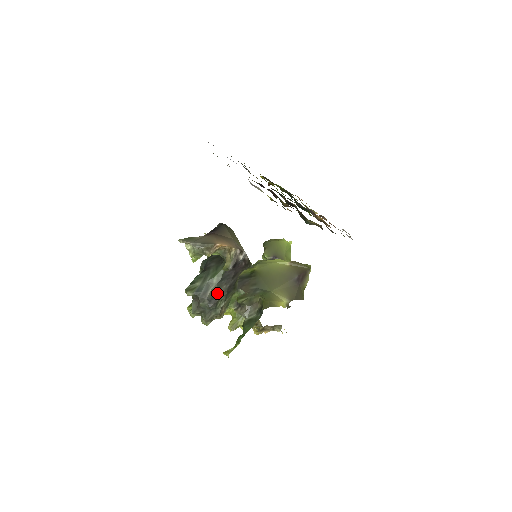
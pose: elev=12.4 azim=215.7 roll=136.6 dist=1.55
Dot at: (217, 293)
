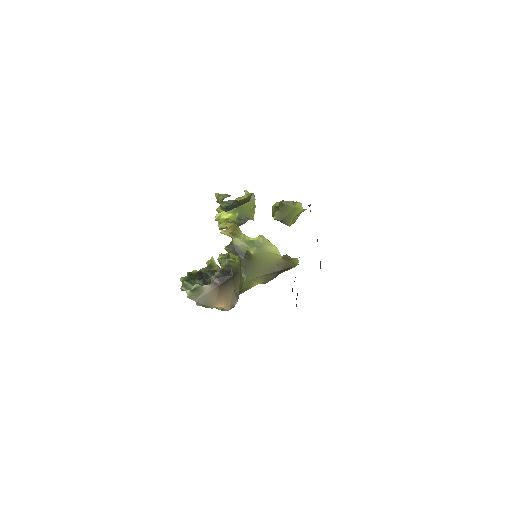
Dot at: occluded
